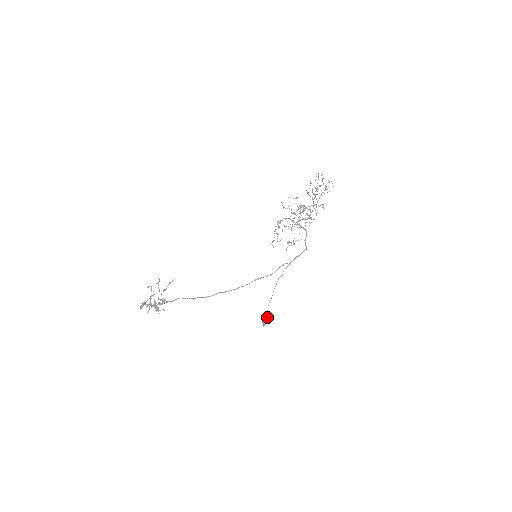
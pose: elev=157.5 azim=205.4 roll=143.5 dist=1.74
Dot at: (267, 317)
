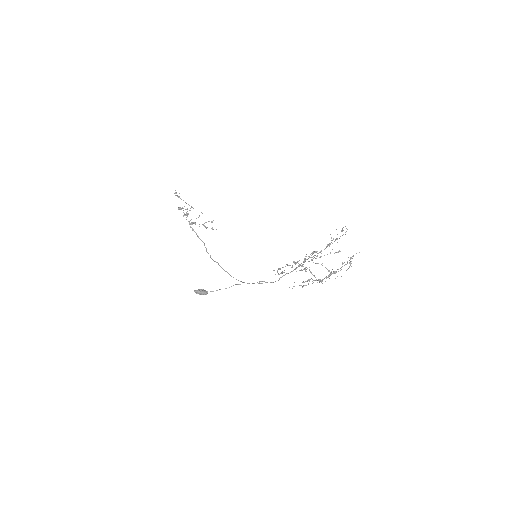
Dot at: (203, 290)
